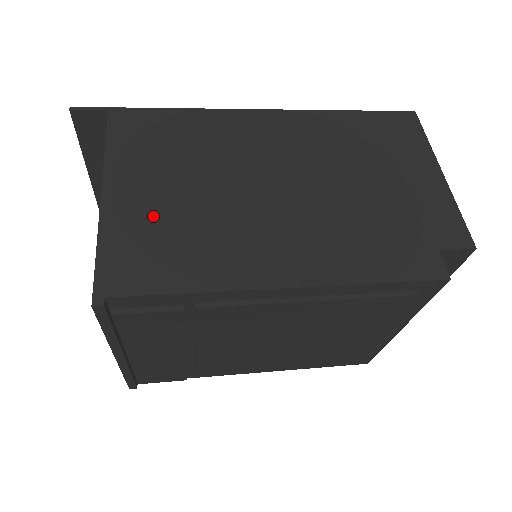
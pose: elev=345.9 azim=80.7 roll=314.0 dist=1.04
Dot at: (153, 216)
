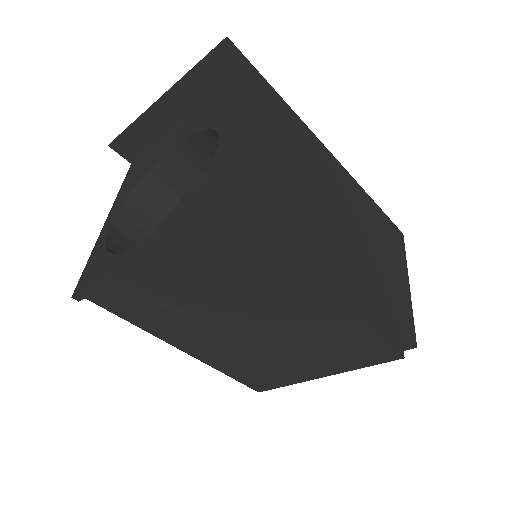
Dot at: (265, 175)
